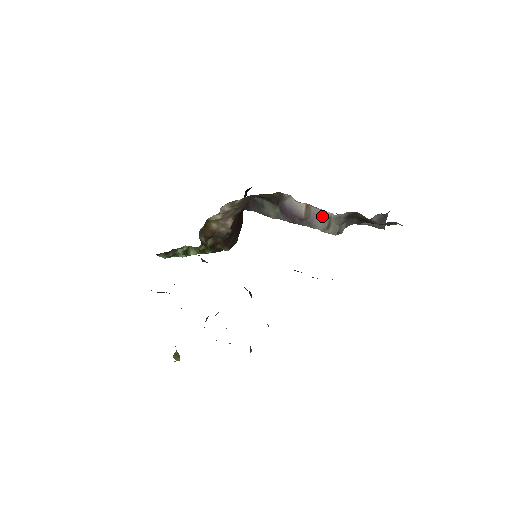
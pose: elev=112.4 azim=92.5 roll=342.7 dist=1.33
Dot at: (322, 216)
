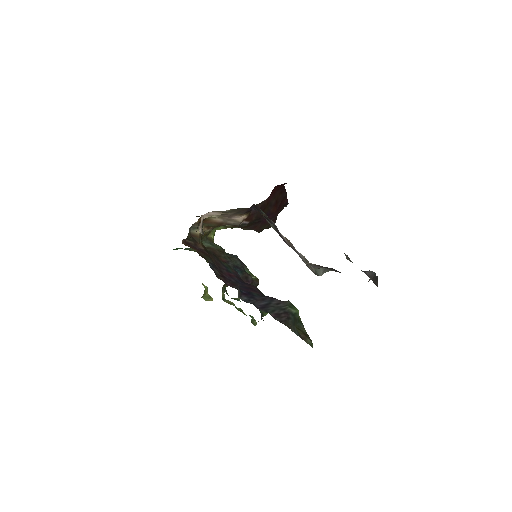
Dot at: occluded
